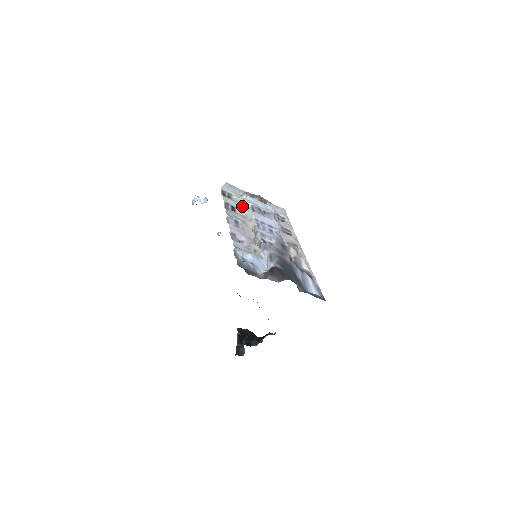
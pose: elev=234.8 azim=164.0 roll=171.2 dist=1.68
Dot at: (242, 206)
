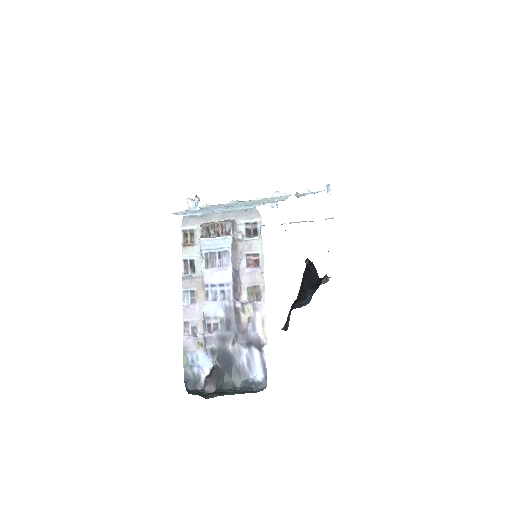
Dot at: (200, 252)
